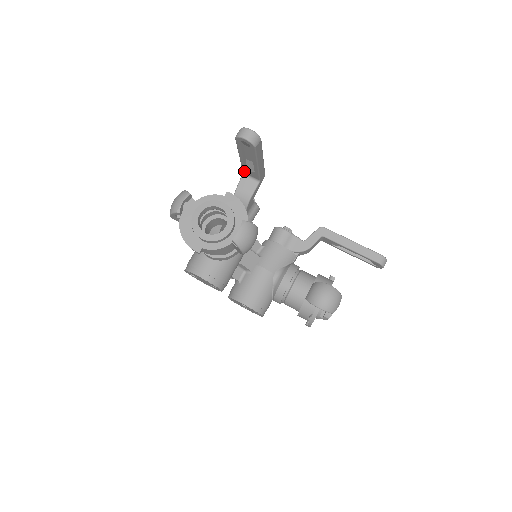
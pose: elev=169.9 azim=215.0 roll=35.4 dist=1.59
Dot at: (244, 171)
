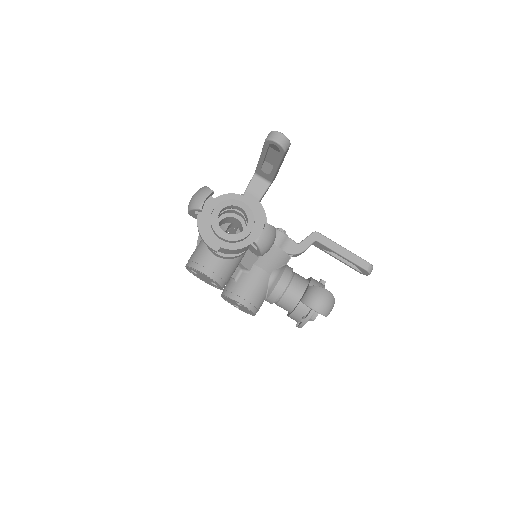
Dot at: (257, 171)
